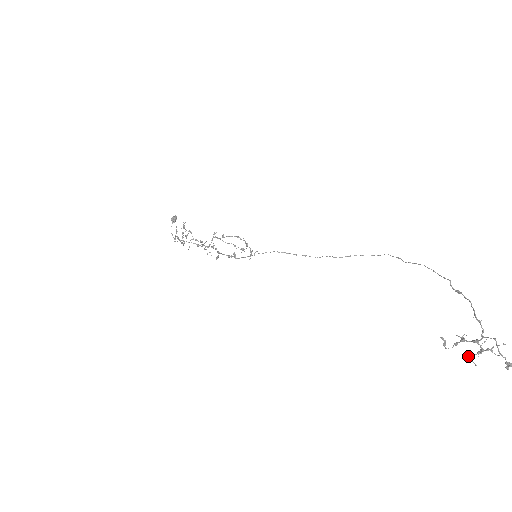
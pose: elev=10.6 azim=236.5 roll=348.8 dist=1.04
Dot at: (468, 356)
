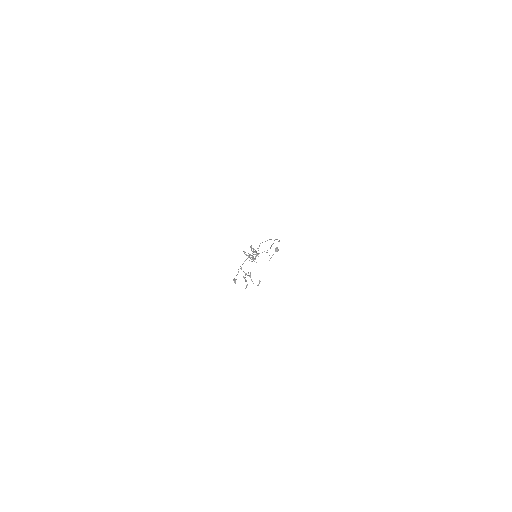
Dot at: (247, 285)
